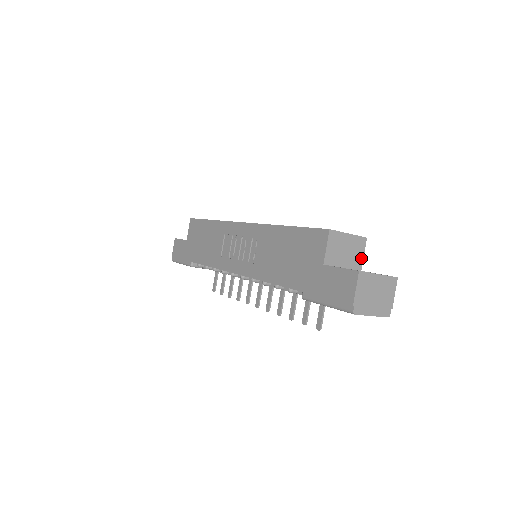
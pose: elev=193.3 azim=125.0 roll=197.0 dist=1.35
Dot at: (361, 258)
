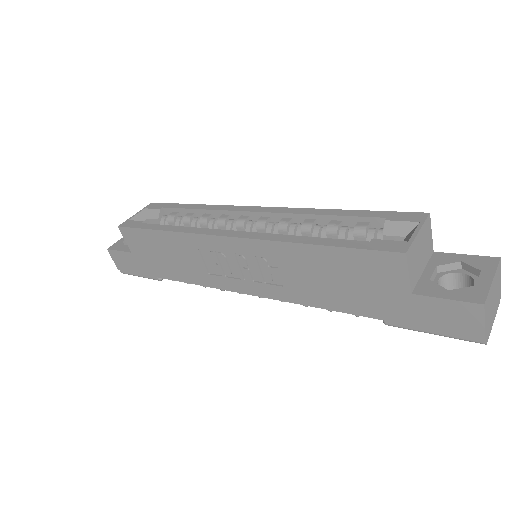
Dot at: (431, 240)
